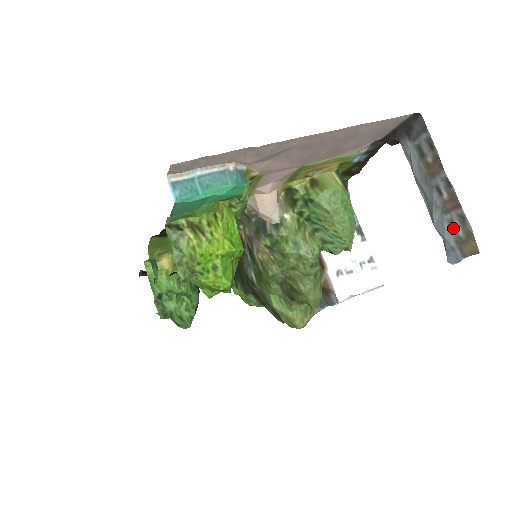
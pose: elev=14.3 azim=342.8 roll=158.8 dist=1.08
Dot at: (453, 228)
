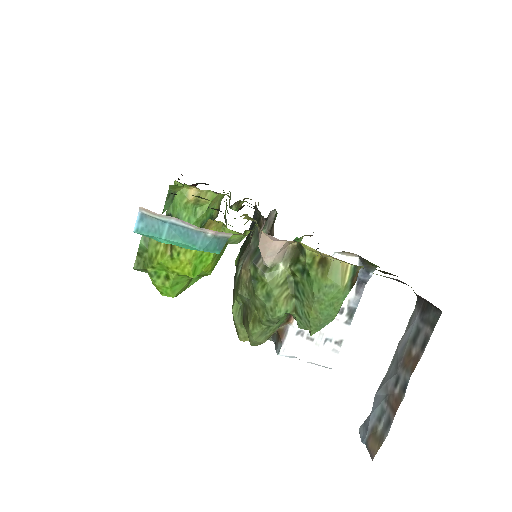
Dot at: (380, 417)
